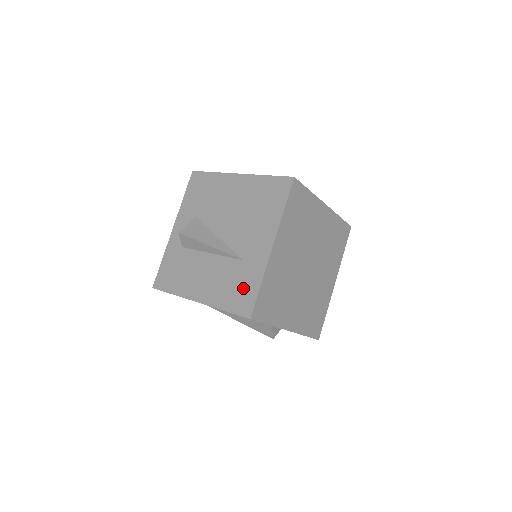
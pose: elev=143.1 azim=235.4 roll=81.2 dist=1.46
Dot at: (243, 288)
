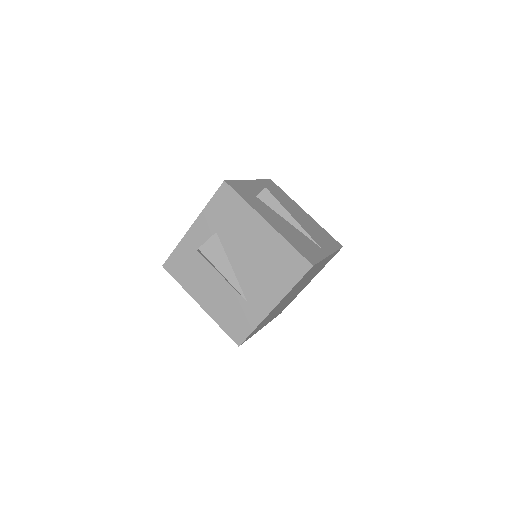
Dot at: (240, 322)
